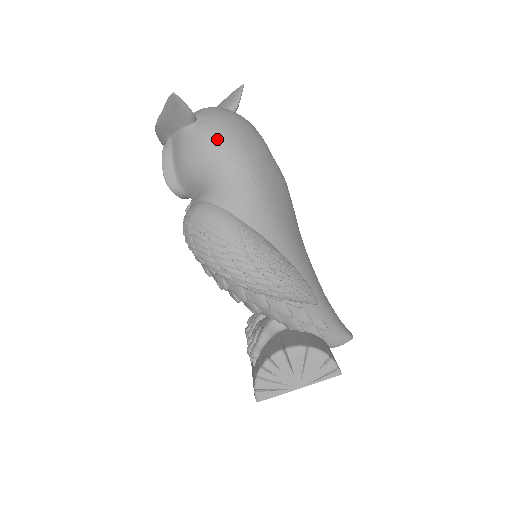
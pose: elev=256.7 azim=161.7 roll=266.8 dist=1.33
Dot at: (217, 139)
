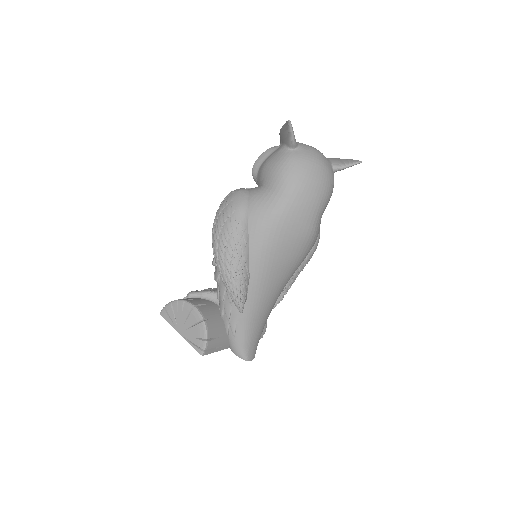
Dot at: (288, 168)
